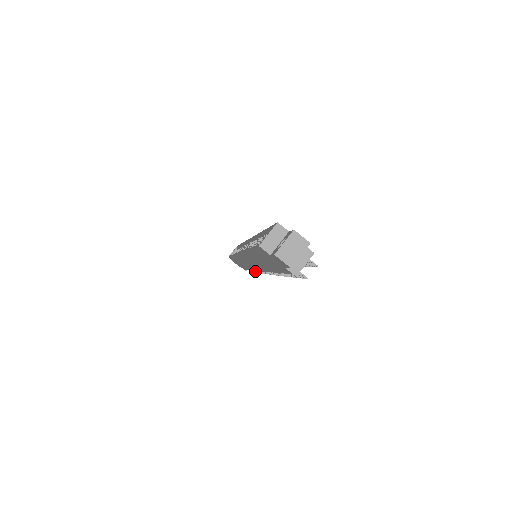
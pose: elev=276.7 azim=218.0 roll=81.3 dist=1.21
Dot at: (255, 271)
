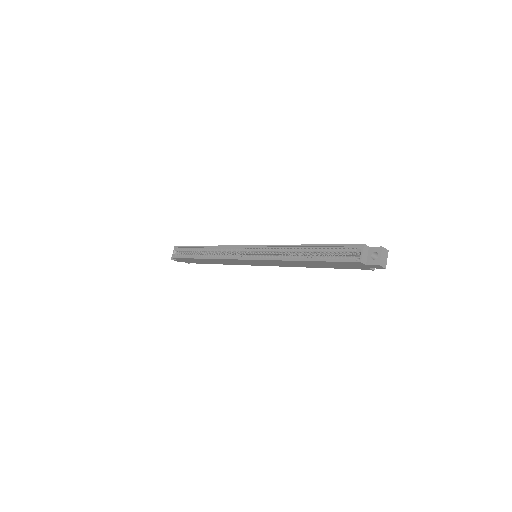
Dot at: occluded
